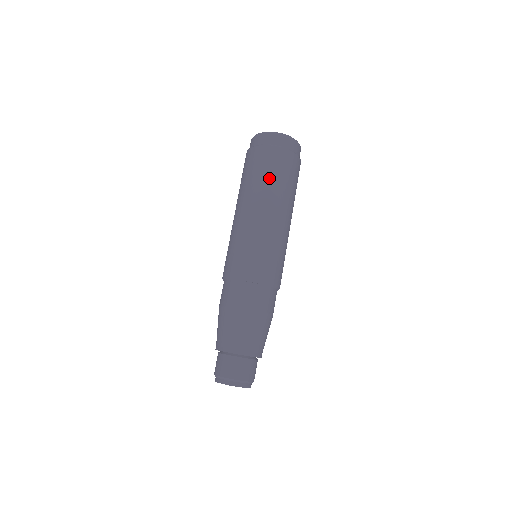
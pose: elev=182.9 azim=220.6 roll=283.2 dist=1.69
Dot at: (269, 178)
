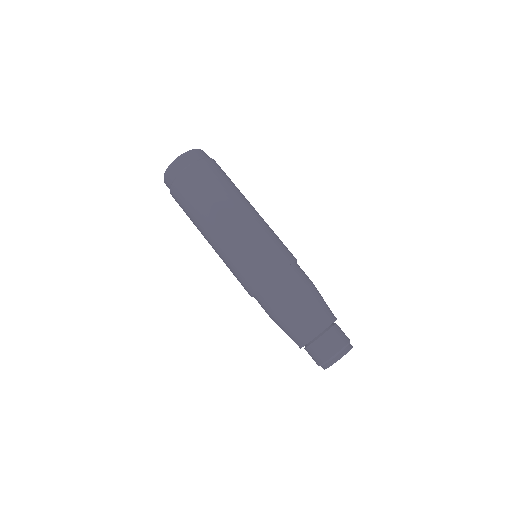
Dot at: (191, 212)
